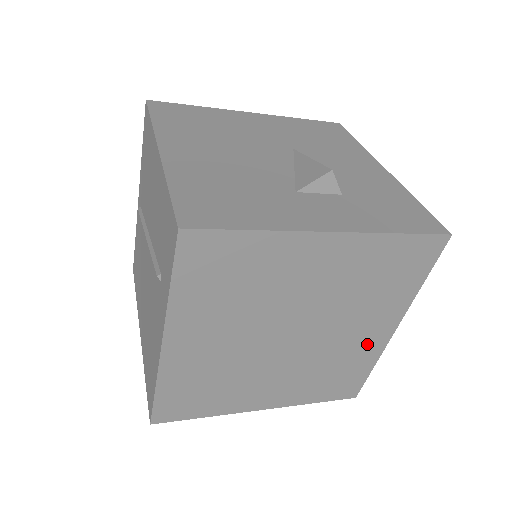
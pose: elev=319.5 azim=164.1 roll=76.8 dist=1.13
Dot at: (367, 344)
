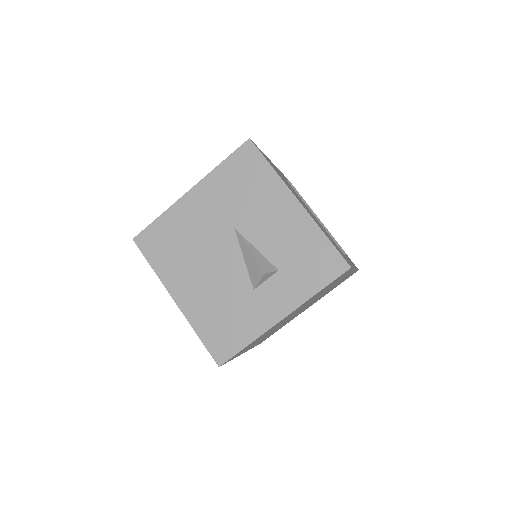
Dot at: occluded
